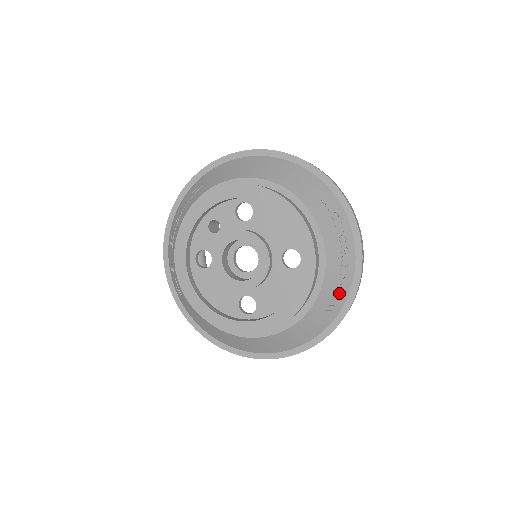
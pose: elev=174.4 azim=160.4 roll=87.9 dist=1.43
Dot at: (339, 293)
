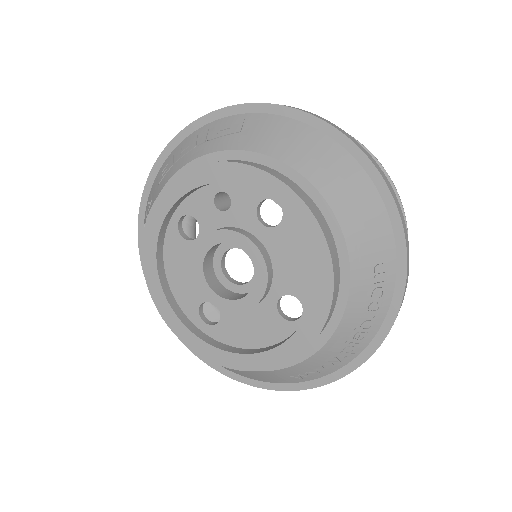
Dot at: (320, 370)
